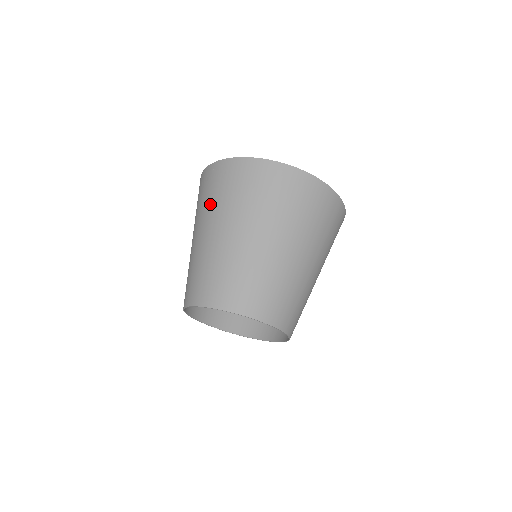
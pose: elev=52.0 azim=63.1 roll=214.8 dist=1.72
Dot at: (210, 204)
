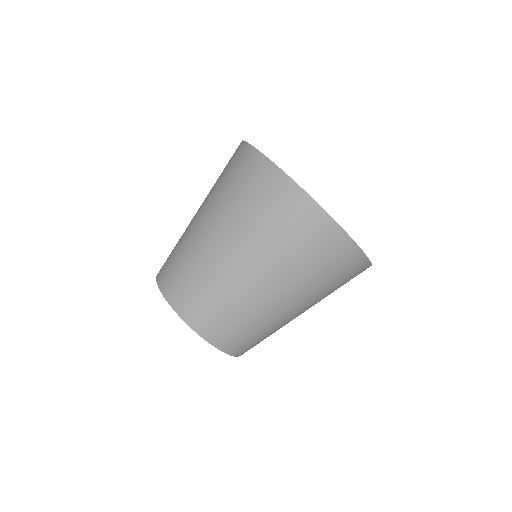
Dot at: (236, 207)
